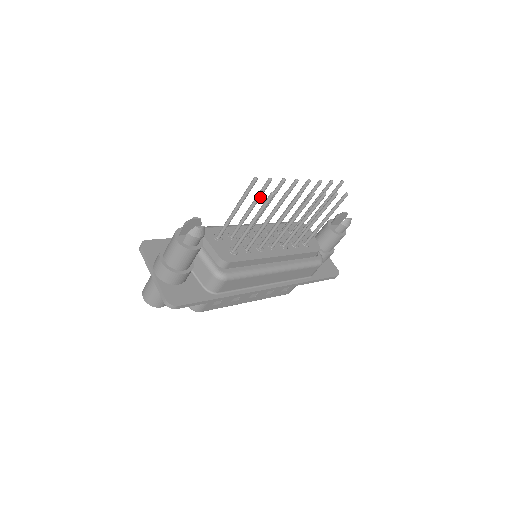
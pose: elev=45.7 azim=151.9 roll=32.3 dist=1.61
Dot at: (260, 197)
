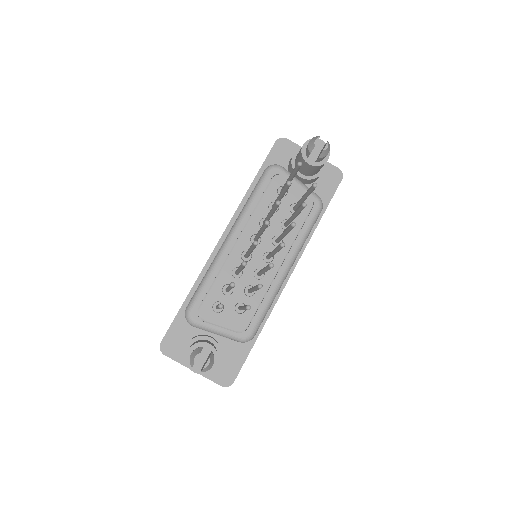
Dot at: occluded
